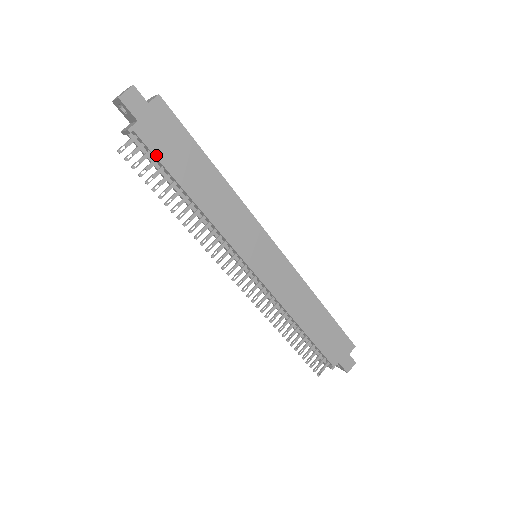
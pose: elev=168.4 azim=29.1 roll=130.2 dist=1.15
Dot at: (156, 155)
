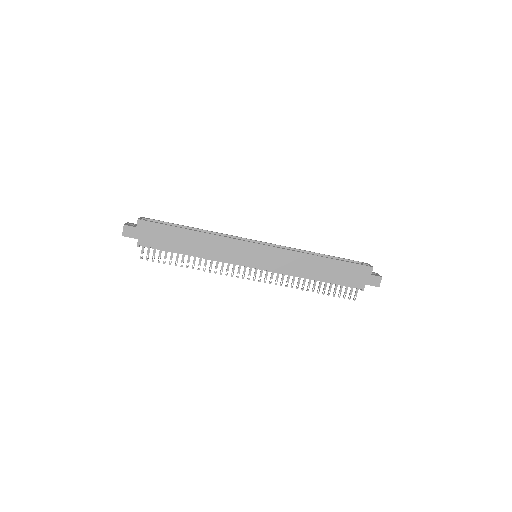
Dot at: (158, 248)
